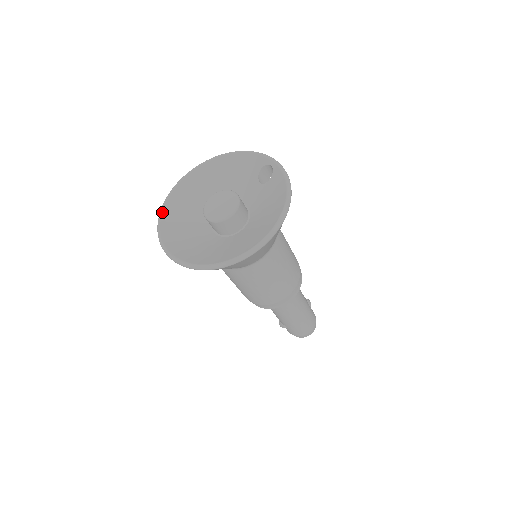
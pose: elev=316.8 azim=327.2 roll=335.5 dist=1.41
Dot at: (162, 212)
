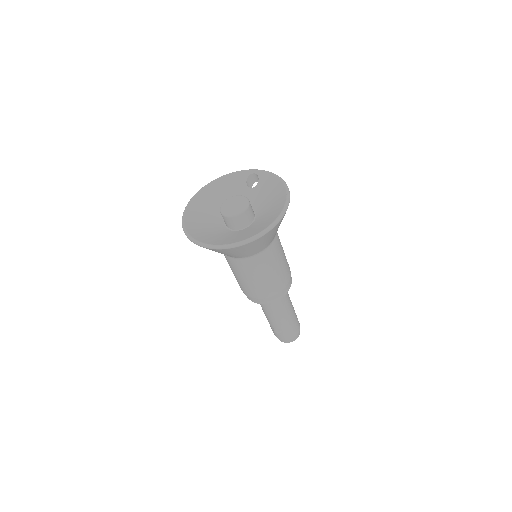
Dot at: (186, 229)
